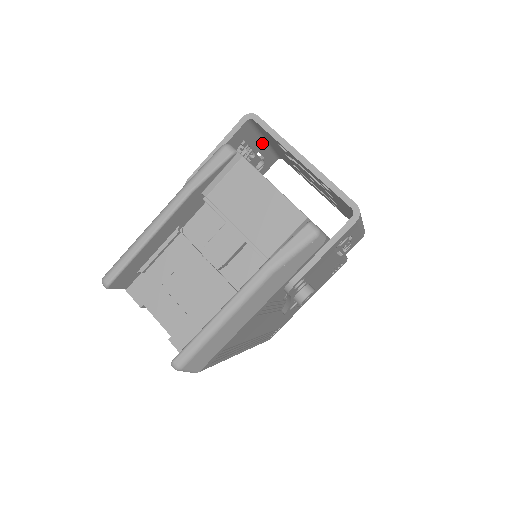
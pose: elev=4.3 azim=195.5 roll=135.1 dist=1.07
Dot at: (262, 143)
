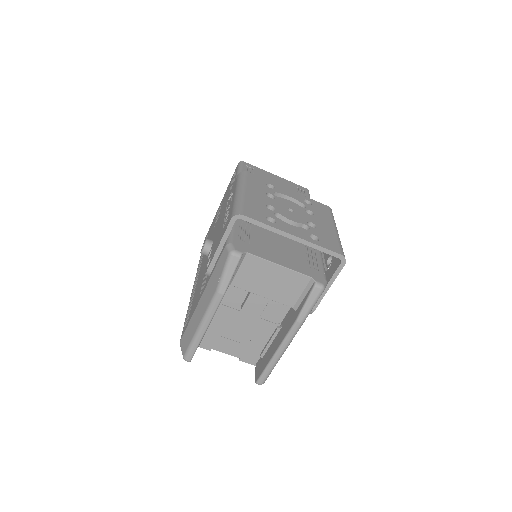
Dot at: occluded
